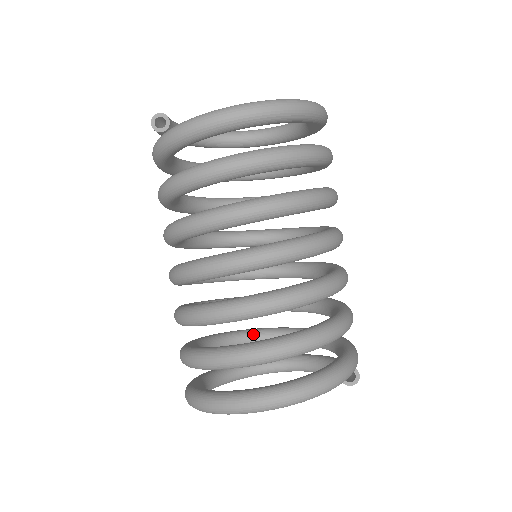
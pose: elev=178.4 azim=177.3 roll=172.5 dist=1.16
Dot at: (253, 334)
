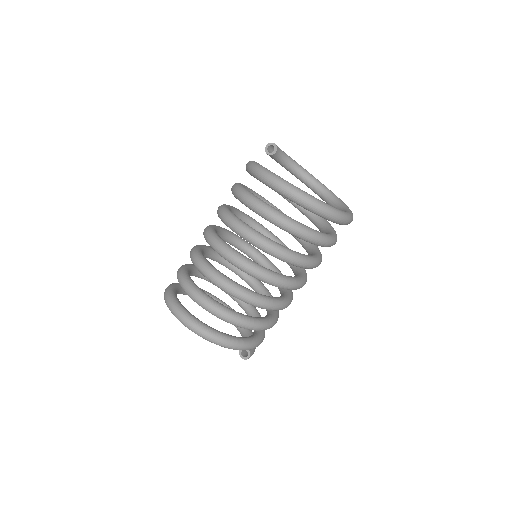
Dot at: occluded
